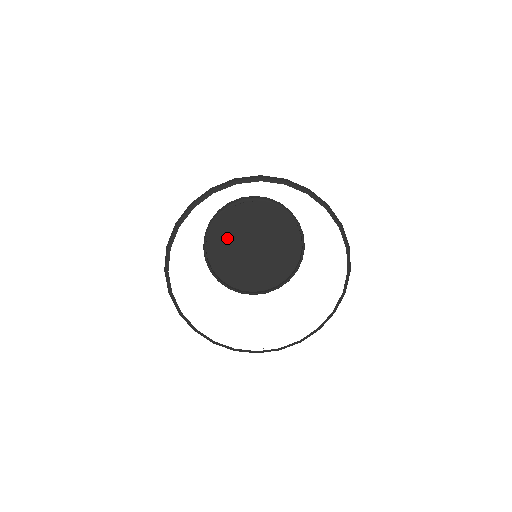
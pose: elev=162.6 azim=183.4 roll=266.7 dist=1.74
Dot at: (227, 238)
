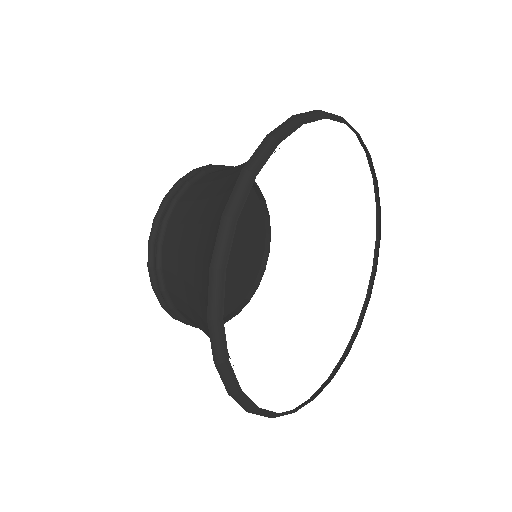
Dot at: occluded
